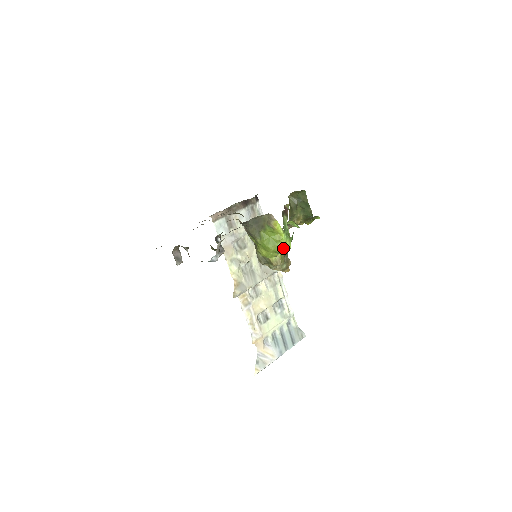
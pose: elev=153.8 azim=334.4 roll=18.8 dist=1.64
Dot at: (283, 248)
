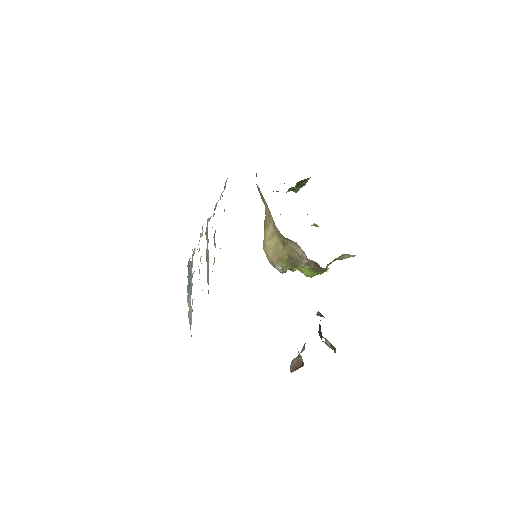
Dot at: occluded
